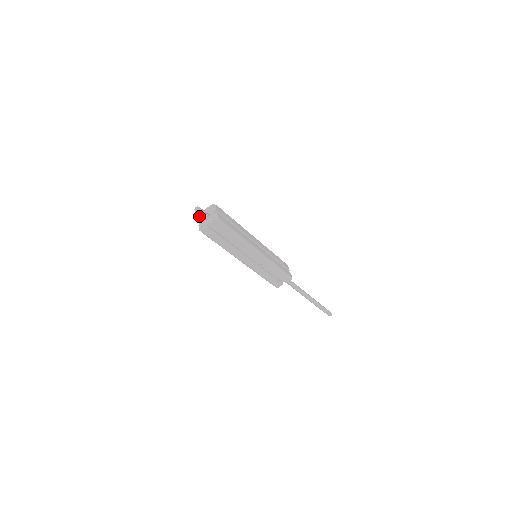
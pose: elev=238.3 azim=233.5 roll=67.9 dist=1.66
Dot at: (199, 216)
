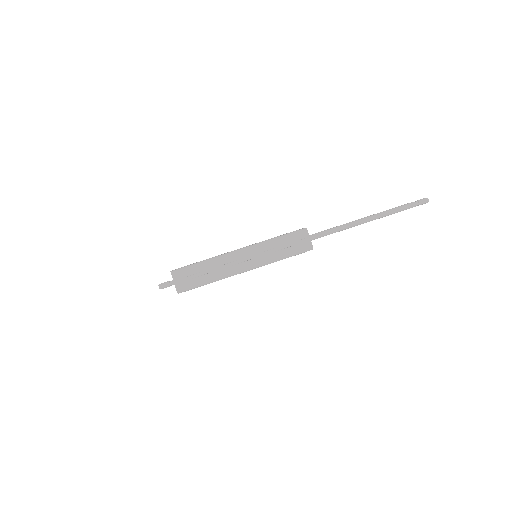
Dot at: occluded
